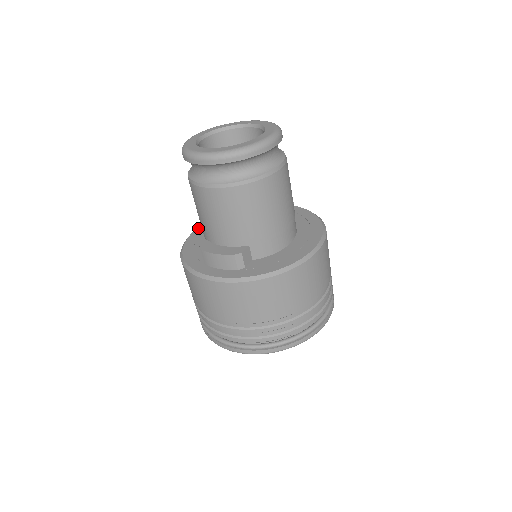
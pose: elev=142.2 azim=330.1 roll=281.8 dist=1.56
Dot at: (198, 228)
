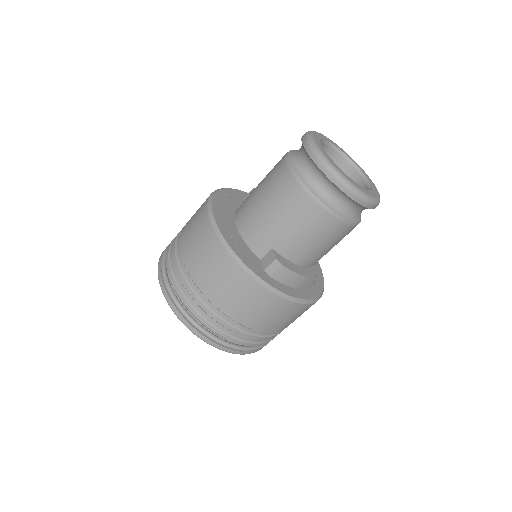
Dot at: (214, 212)
